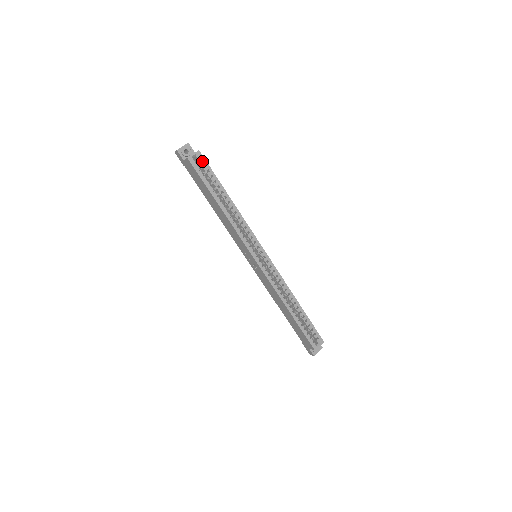
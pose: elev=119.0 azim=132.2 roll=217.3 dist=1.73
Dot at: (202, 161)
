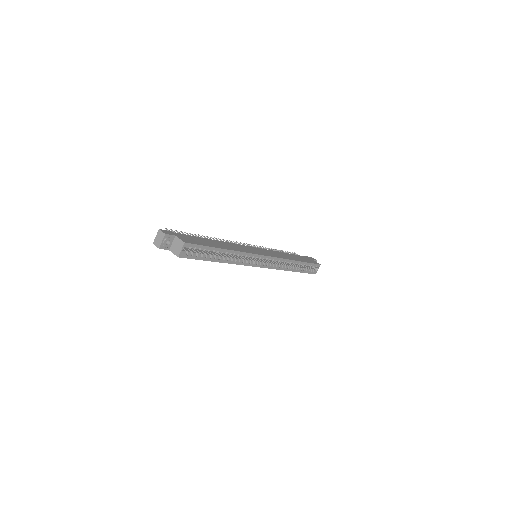
Dot at: (191, 247)
